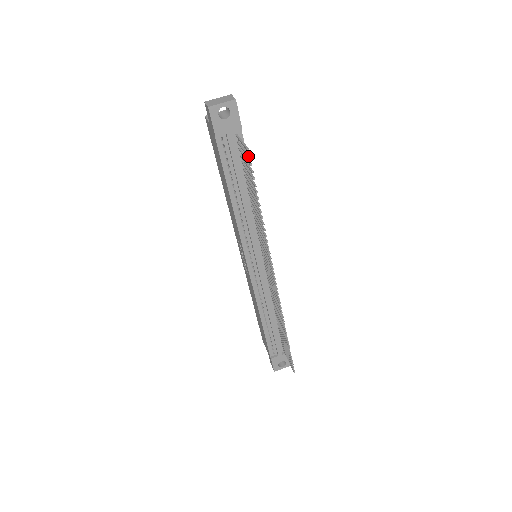
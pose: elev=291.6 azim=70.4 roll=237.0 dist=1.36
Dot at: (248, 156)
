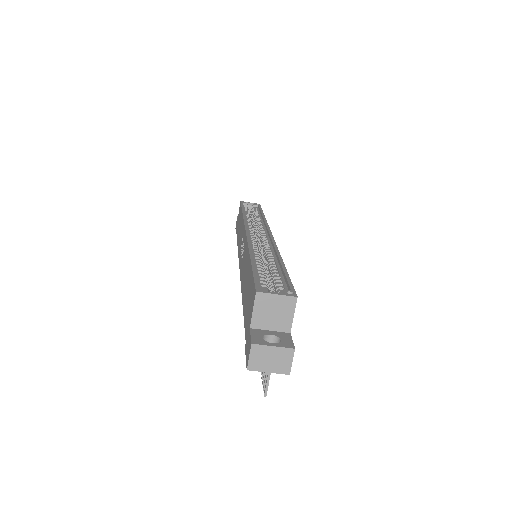
Dot at: (263, 390)
